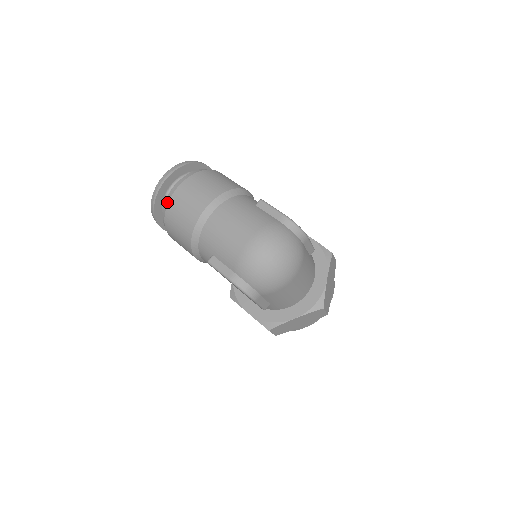
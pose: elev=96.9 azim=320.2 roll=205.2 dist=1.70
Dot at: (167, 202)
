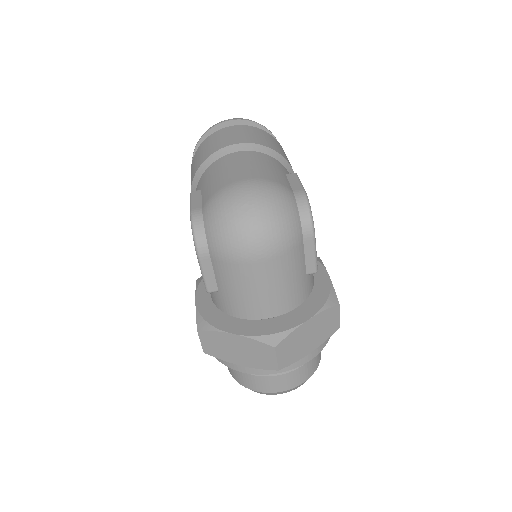
Dot at: occluded
